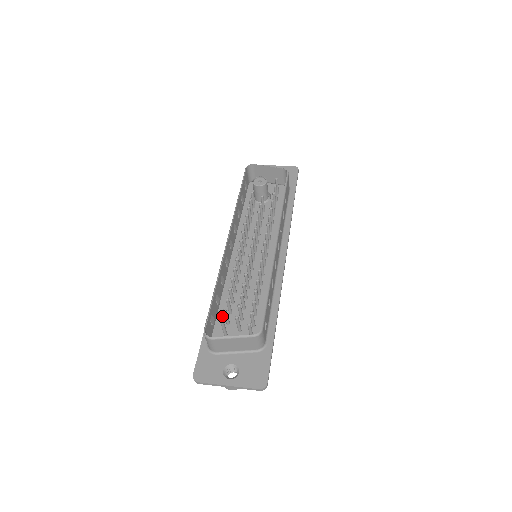
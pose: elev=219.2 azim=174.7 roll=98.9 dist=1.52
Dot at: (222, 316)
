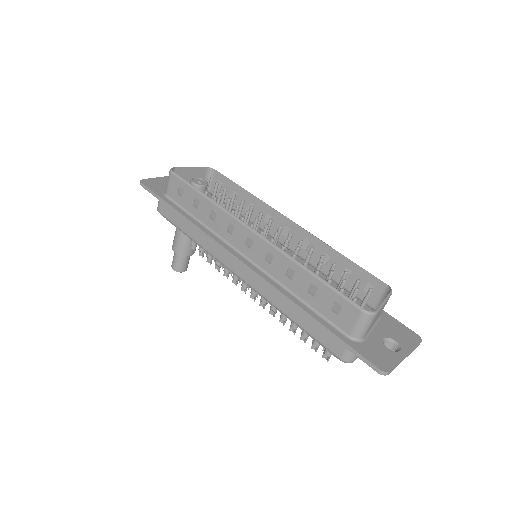
Dot at: occluded
